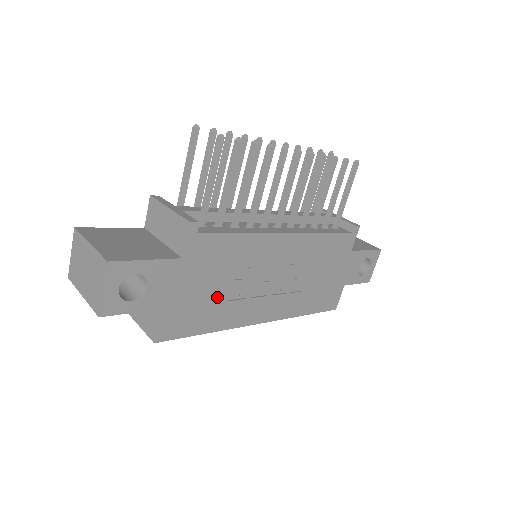
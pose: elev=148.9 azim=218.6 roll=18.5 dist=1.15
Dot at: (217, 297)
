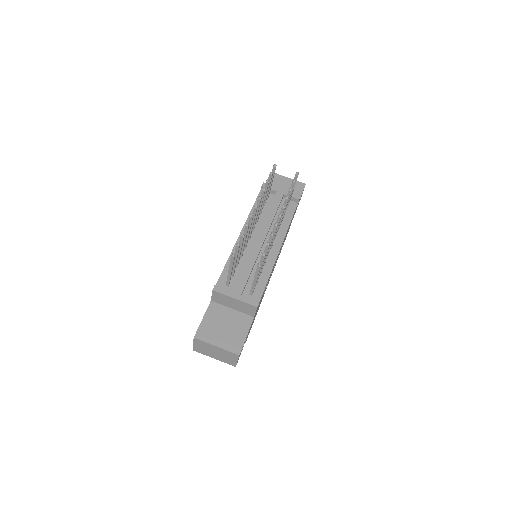
Dot at: occluded
